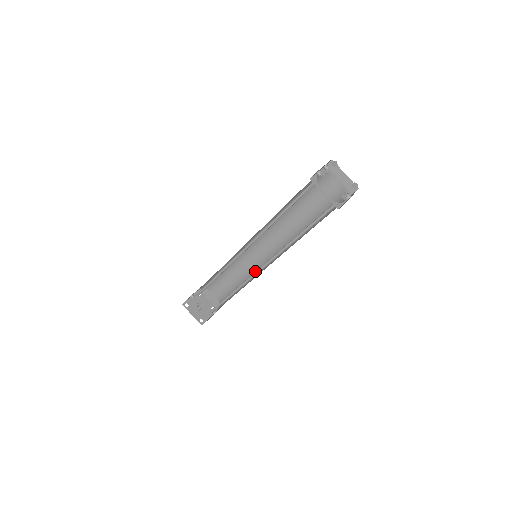
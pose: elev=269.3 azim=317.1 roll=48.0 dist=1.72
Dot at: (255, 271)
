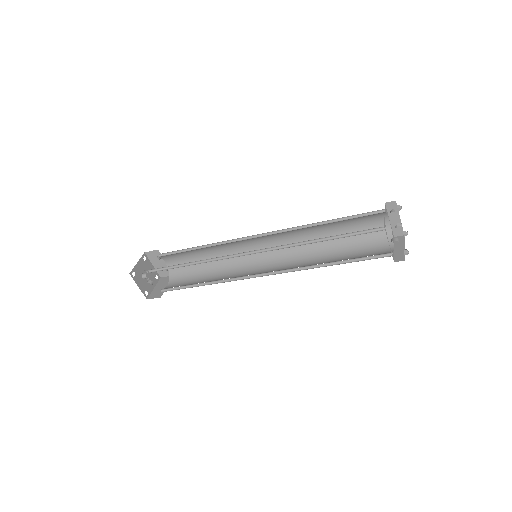
Dot at: occluded
